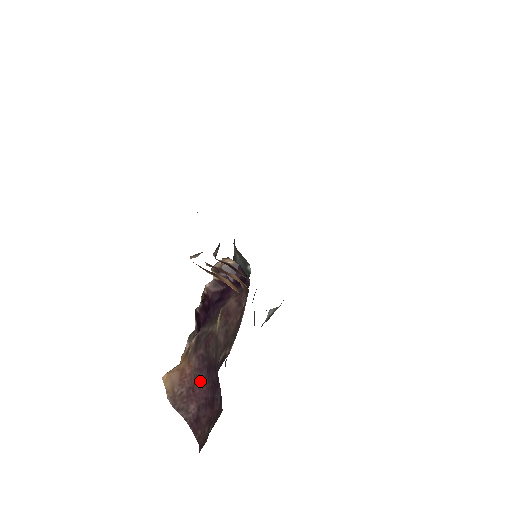
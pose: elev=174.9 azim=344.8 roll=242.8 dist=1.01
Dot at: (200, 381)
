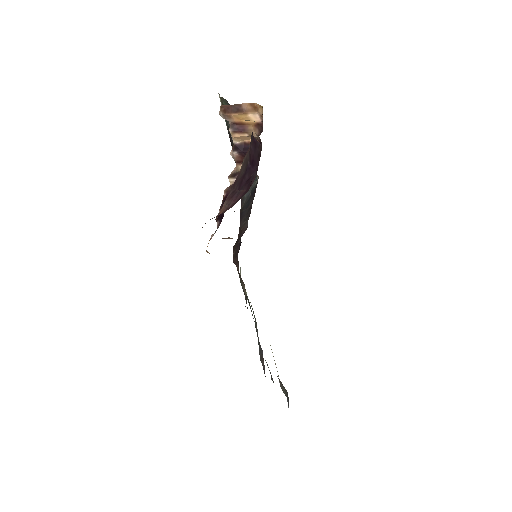
Dot at: (233, 201)
